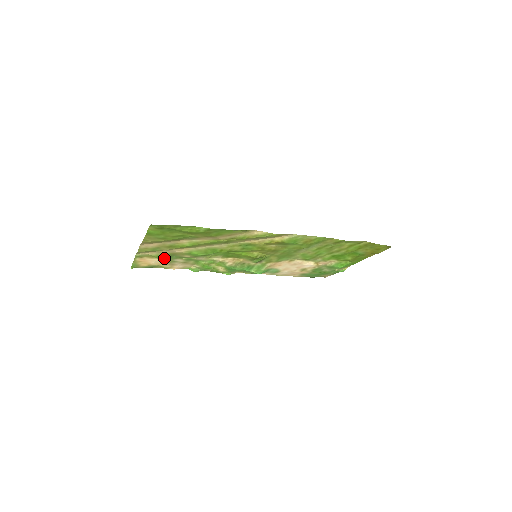
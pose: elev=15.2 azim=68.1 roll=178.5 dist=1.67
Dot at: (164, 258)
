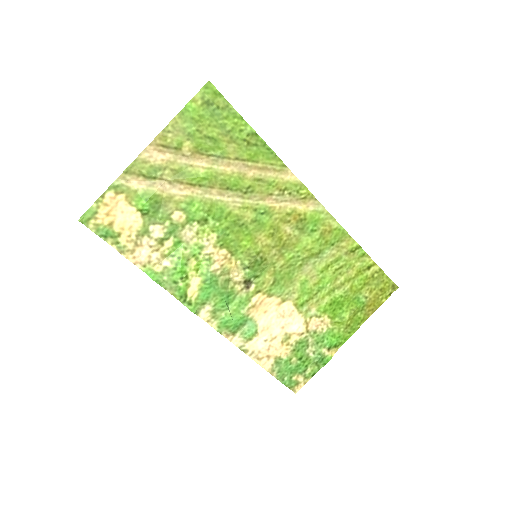
Dot at: (146, 208)
